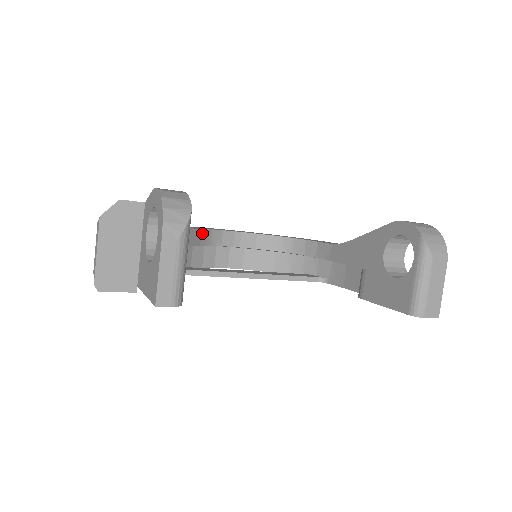
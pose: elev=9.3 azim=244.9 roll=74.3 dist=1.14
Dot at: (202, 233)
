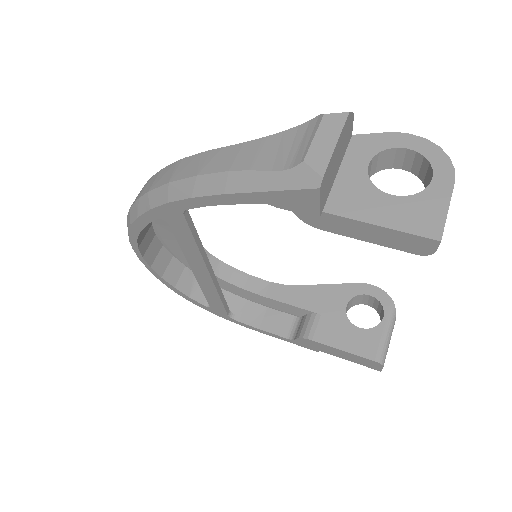
Dot at: occluded
